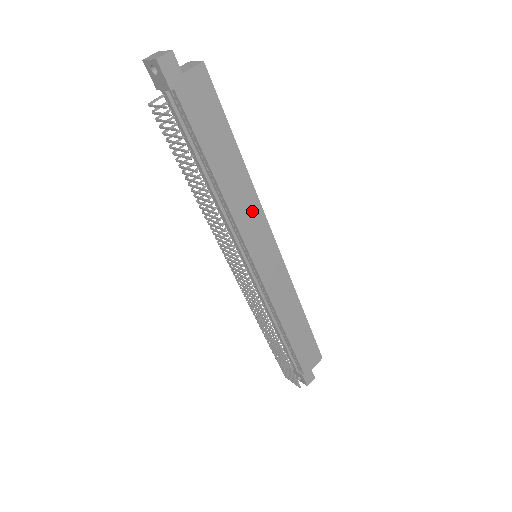
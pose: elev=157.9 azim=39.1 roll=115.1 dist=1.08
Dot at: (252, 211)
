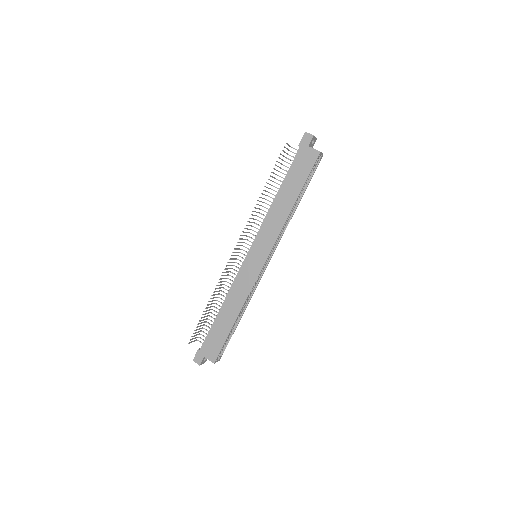
Dot at: (274, 229)
